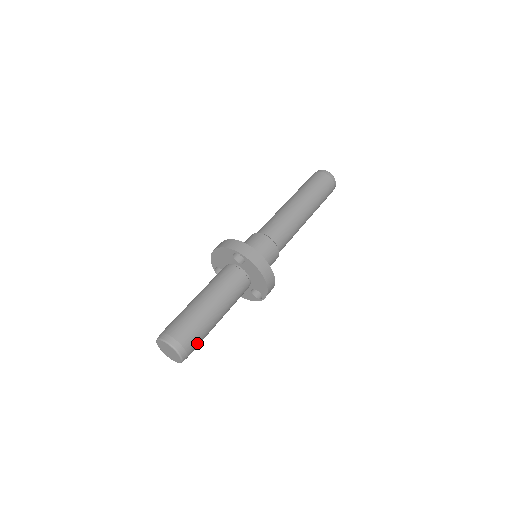
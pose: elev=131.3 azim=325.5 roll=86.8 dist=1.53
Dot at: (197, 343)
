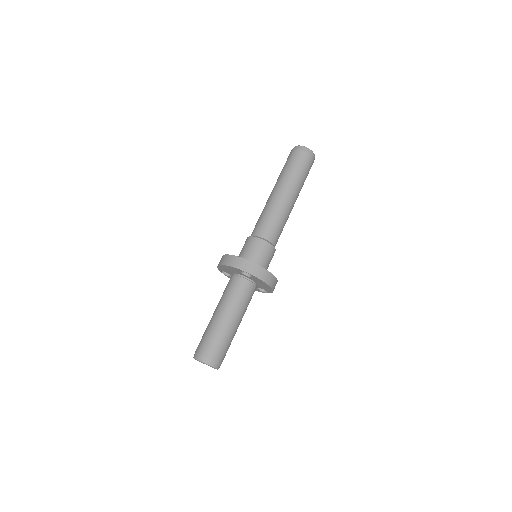
Dot at: occluded
